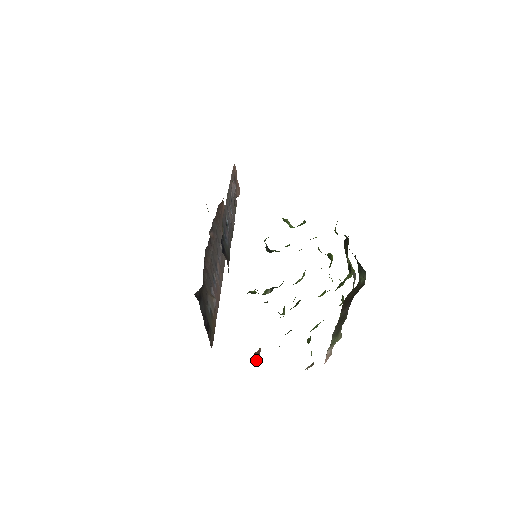
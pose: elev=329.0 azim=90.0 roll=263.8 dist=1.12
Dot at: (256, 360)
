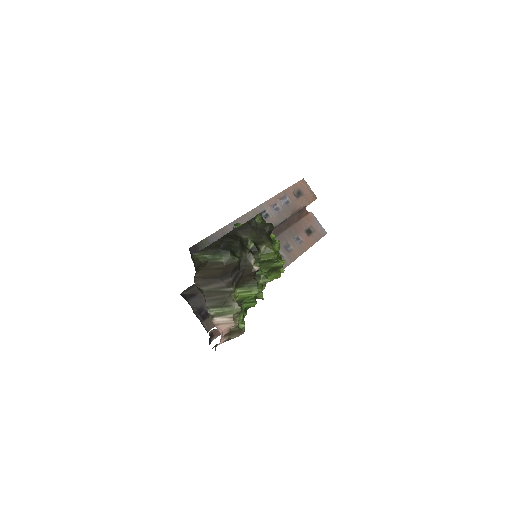
Dot at: (218, 335)
